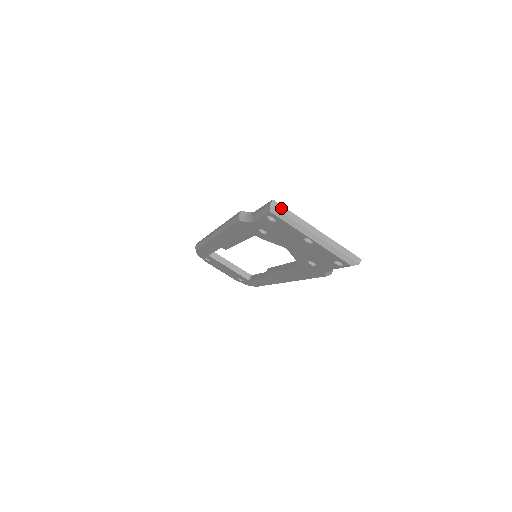
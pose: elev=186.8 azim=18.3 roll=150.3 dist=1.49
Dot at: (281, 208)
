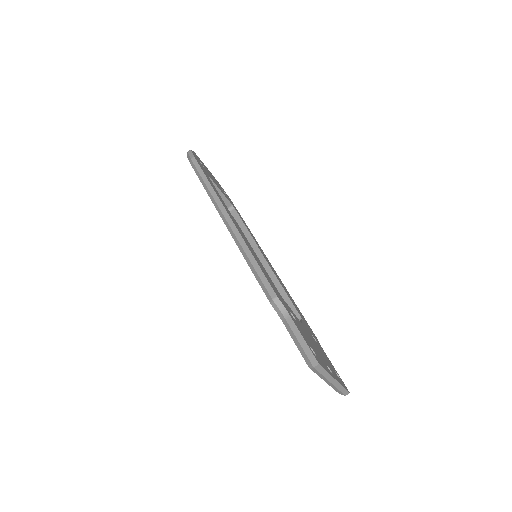
Dot at: (320, 369)
